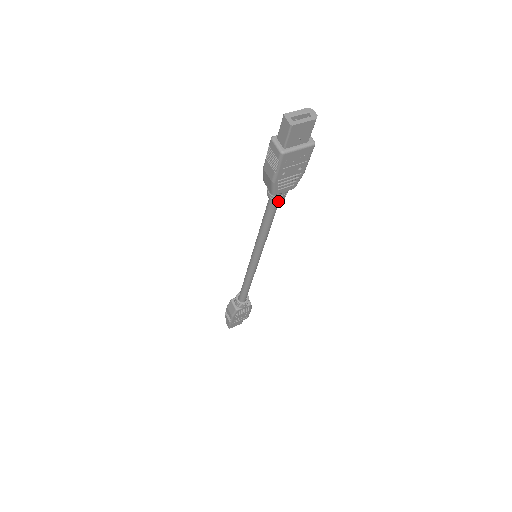
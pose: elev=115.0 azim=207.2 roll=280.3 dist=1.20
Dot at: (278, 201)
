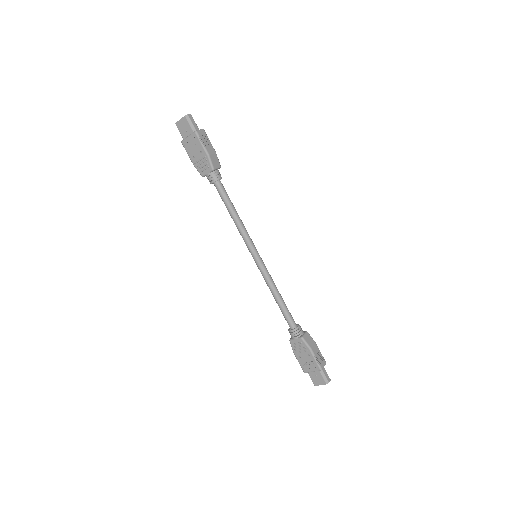
Dot at: (211, 183)
